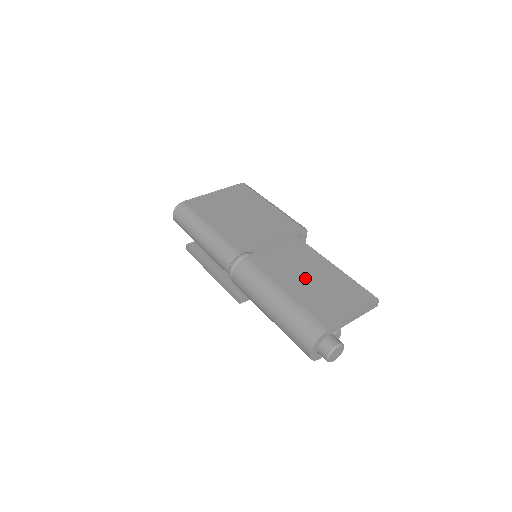
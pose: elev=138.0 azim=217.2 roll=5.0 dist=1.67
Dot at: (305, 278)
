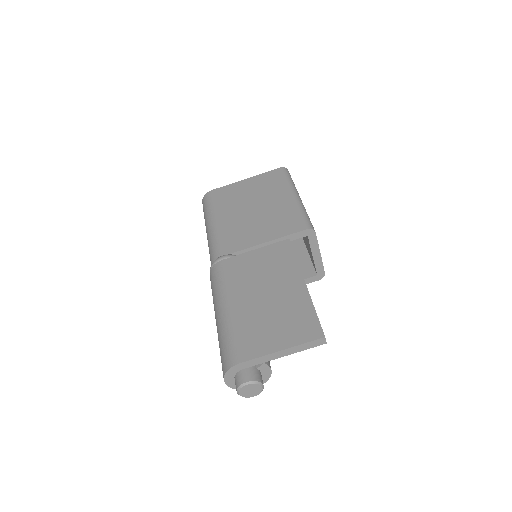
Dot at: (261, 294)
